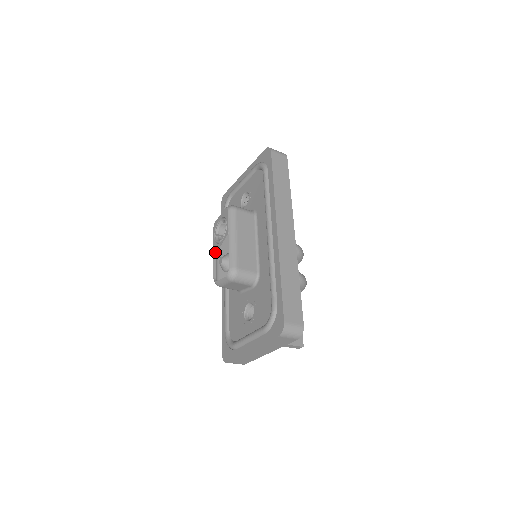
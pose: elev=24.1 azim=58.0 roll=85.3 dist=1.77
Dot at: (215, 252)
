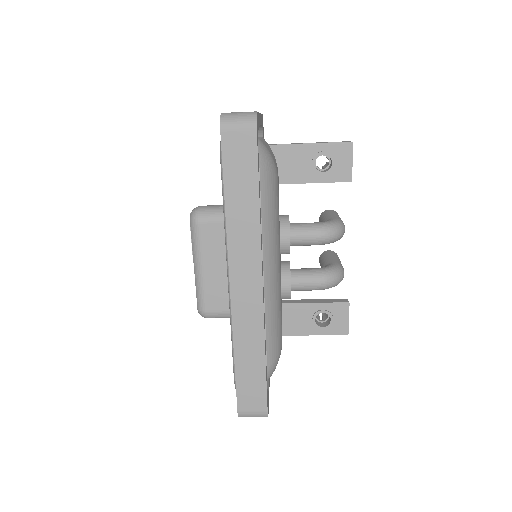
Dot at: occluded
